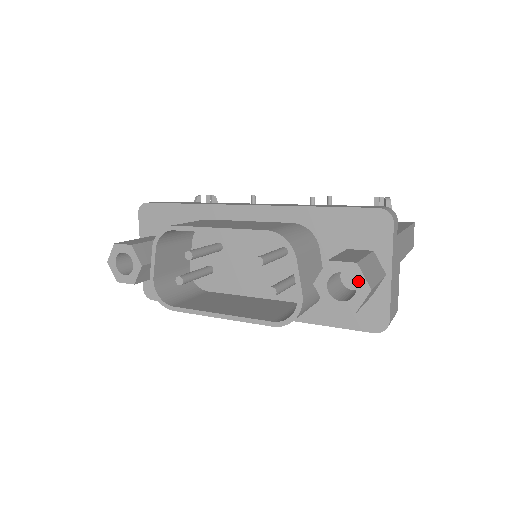
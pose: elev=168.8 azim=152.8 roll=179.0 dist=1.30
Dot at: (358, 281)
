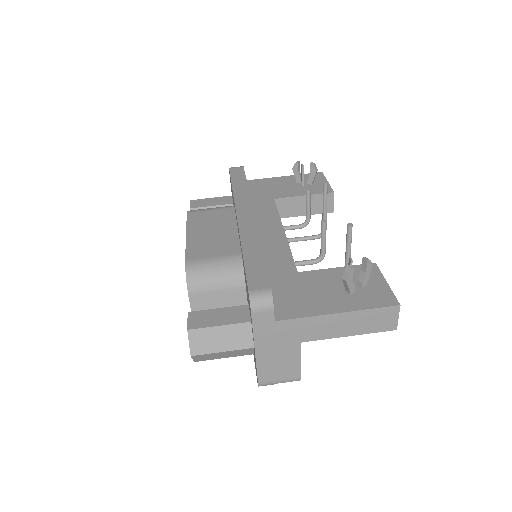
Dot at: (190, 343)
